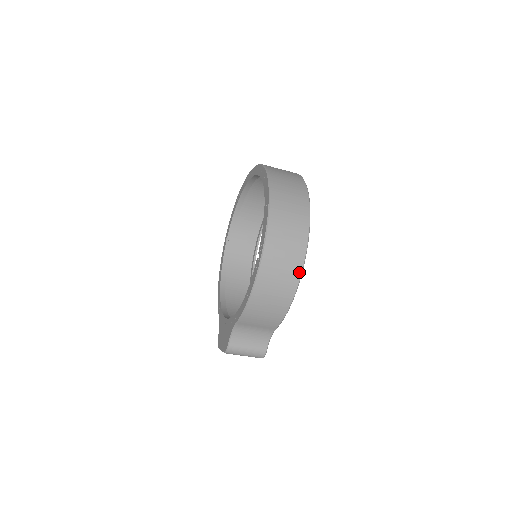
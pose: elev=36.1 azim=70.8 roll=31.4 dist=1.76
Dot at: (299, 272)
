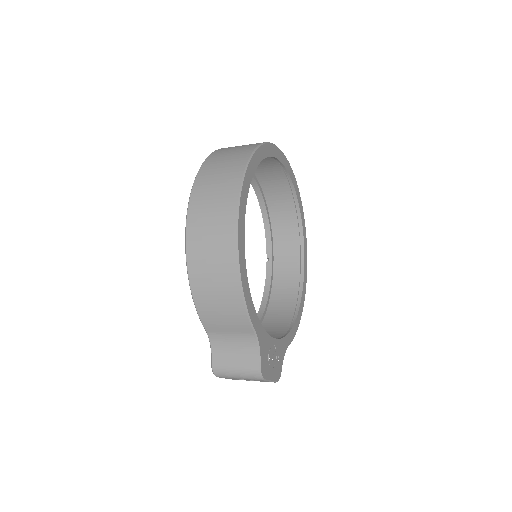
Dot at: (233, 238)
